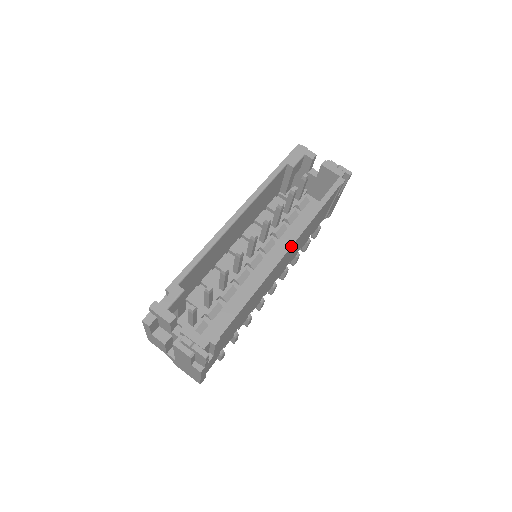
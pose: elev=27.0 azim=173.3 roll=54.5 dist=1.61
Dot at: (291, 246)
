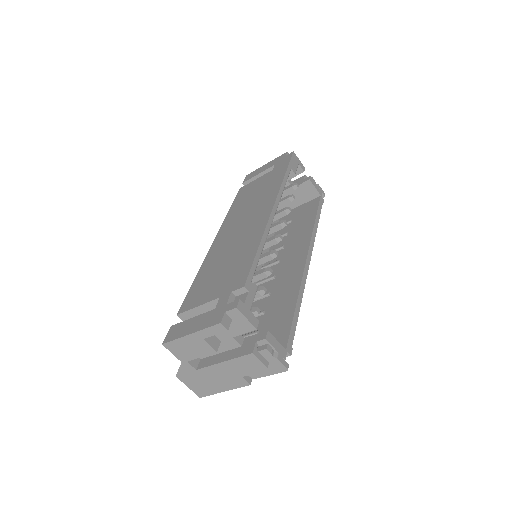
Dot at: occluded
